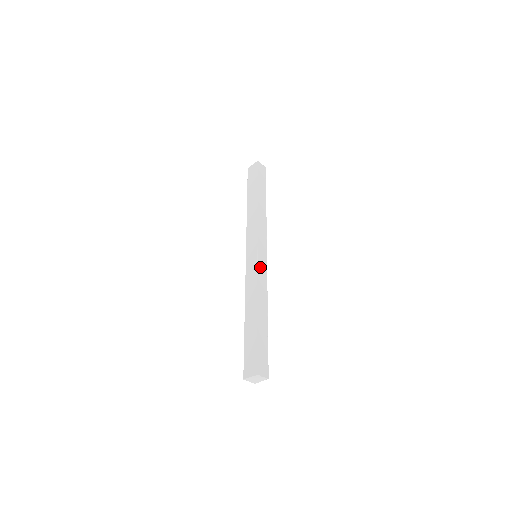
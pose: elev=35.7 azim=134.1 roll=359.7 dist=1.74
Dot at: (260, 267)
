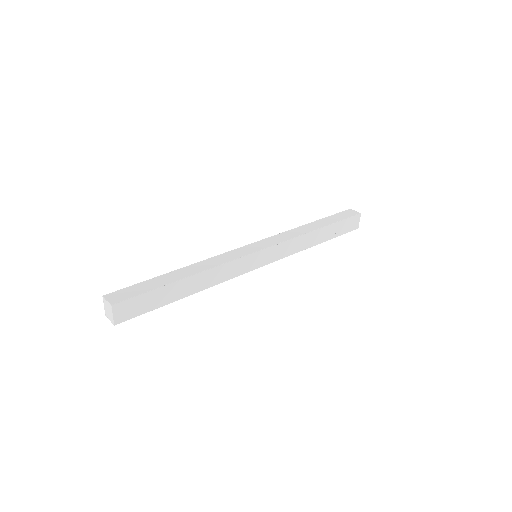
Dot at: (236, 252)
